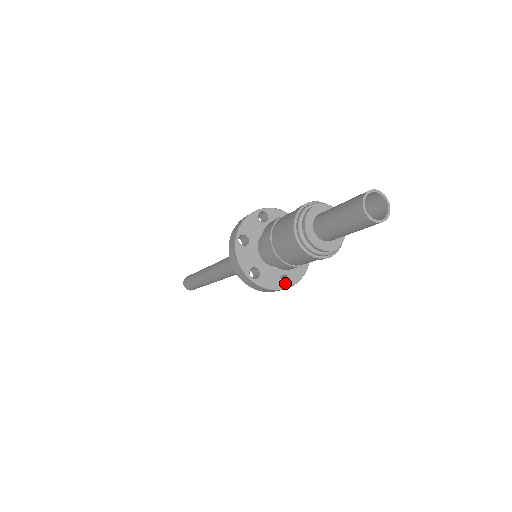
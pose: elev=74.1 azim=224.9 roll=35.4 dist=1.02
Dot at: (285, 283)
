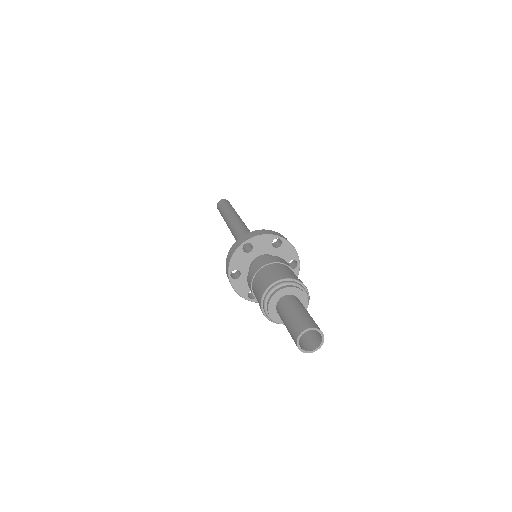
Dot at: occluded
